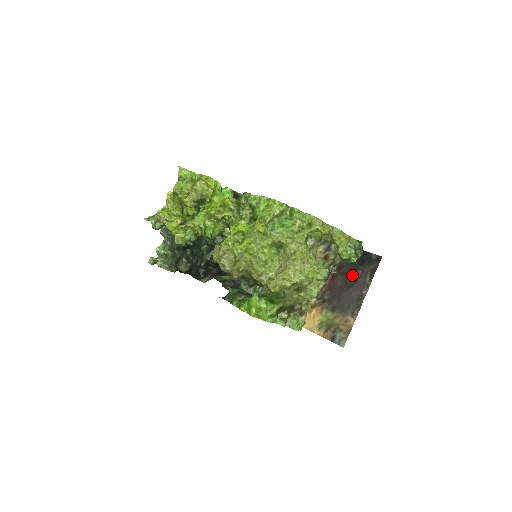
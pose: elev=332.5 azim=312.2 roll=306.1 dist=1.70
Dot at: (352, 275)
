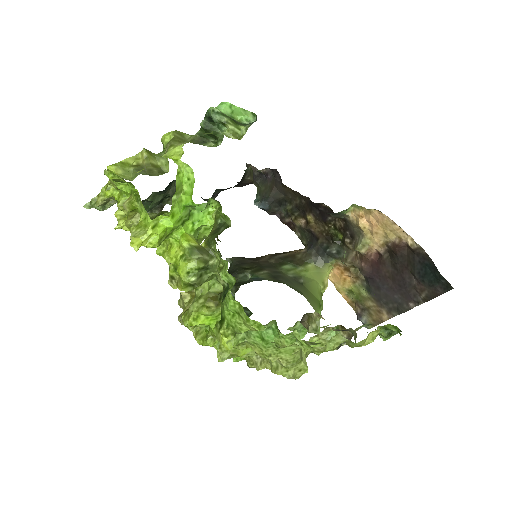
Dot at: (404, 277)
